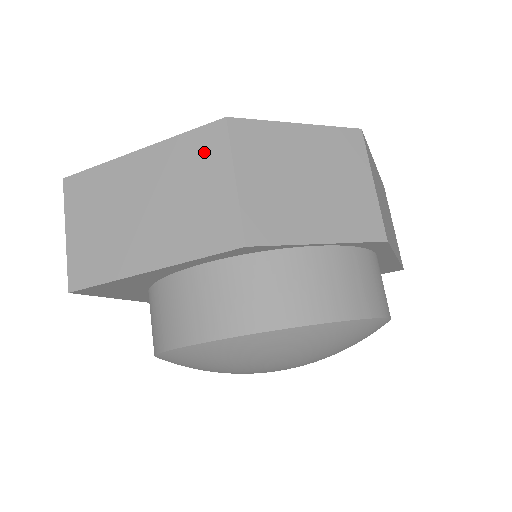
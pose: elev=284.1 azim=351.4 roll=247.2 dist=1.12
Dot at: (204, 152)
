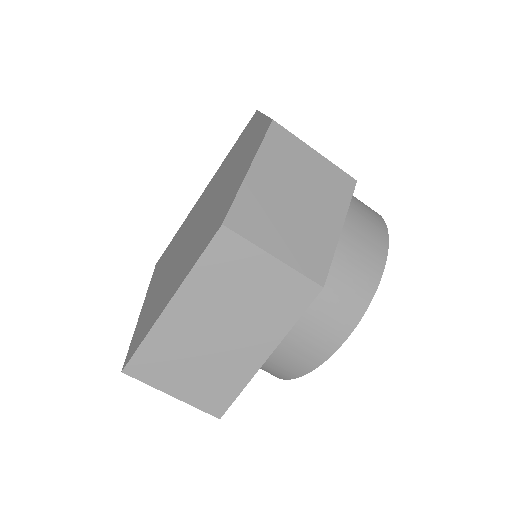
Dot at: (230, 260)
